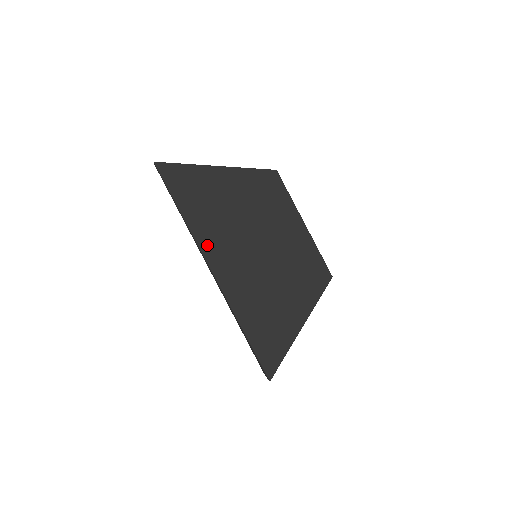
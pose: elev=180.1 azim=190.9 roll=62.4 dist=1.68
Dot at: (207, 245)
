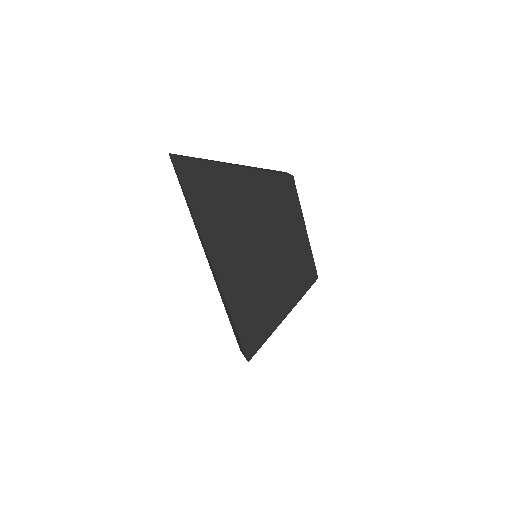
Dot at: (214, 246)
